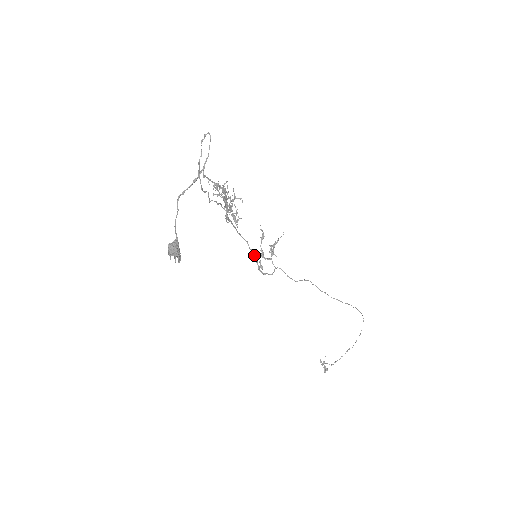
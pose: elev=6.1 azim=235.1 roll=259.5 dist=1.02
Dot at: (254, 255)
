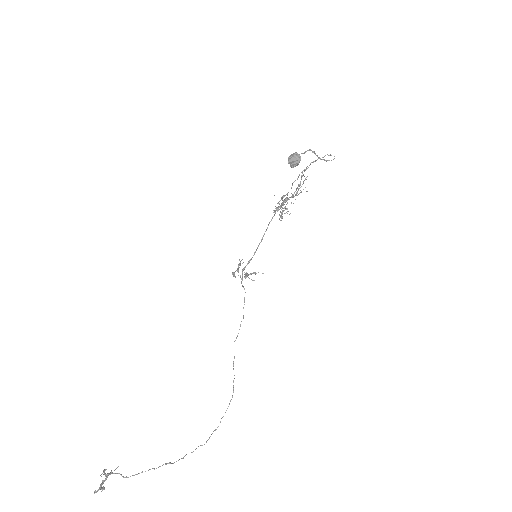
Dot at: occluded
